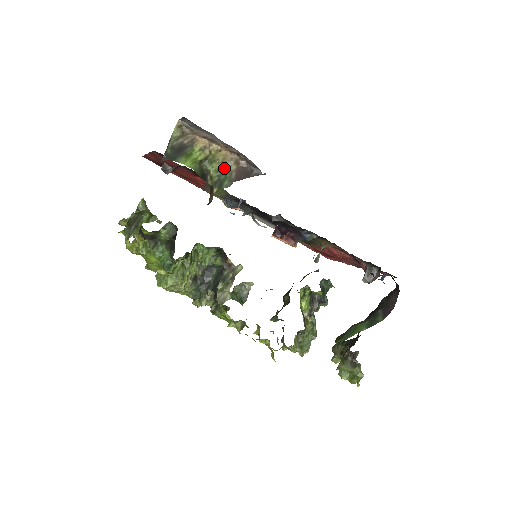
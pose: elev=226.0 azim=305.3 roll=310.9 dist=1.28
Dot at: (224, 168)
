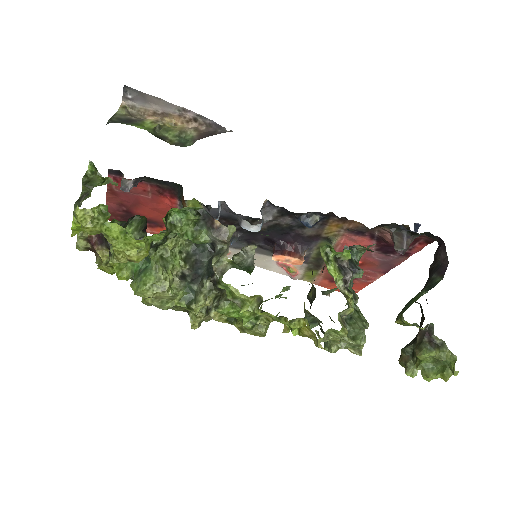
Dot at: (184, 136)
